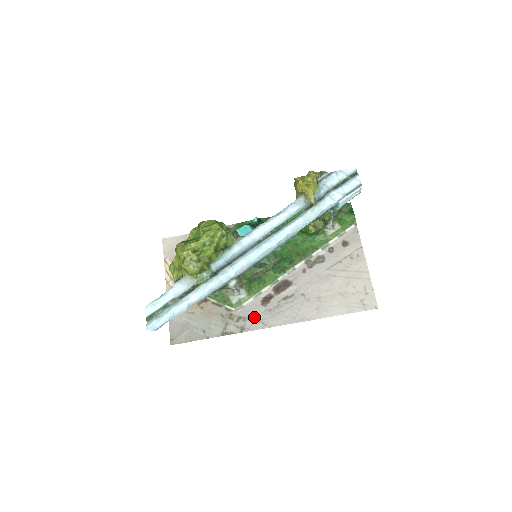
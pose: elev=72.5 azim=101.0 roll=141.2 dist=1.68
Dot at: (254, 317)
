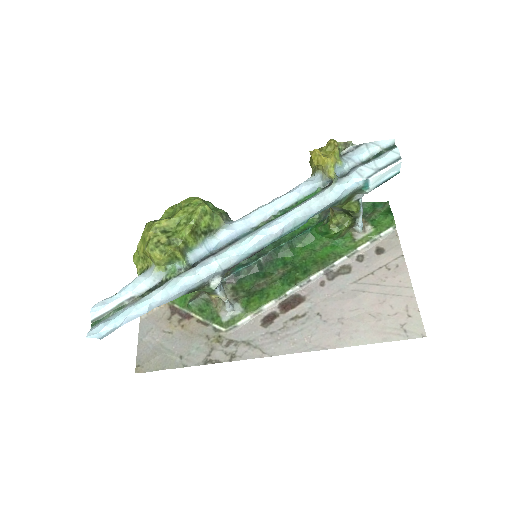
Dot at: (250, 341)
